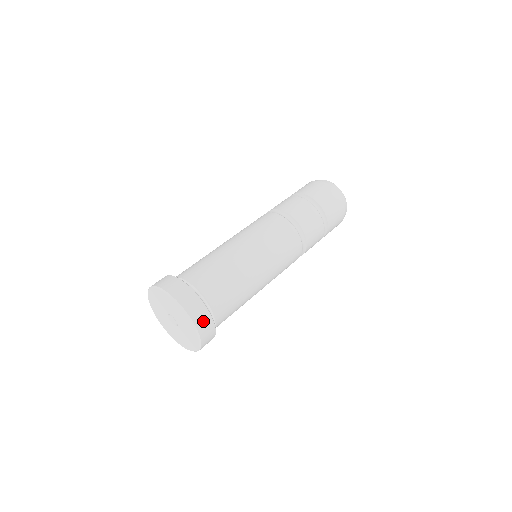
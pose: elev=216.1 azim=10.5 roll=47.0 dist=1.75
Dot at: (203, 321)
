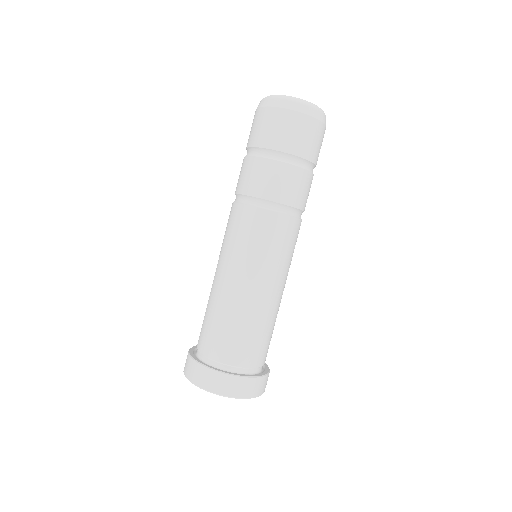
Dot at: (252, 388)
